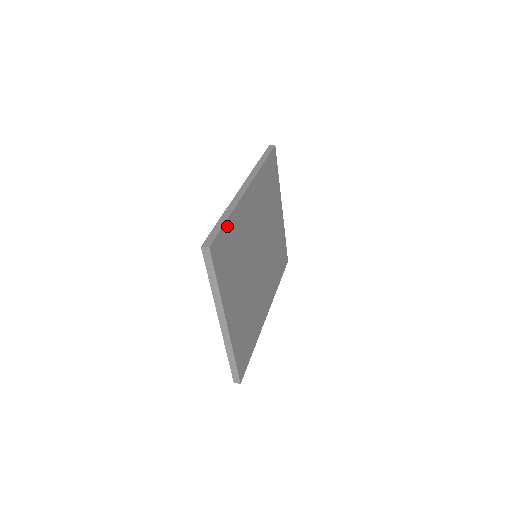
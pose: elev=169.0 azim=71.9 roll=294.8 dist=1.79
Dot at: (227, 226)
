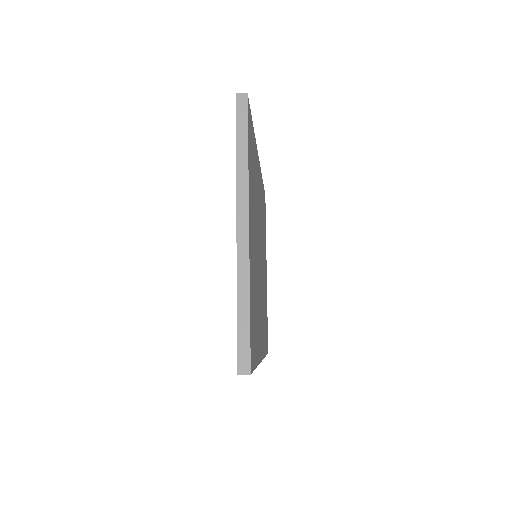
Dot at: occluded
